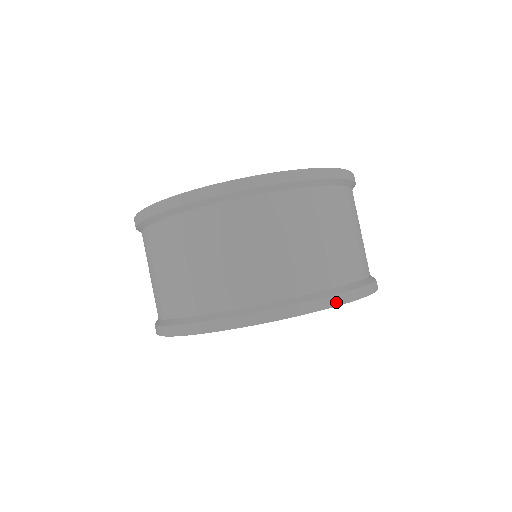
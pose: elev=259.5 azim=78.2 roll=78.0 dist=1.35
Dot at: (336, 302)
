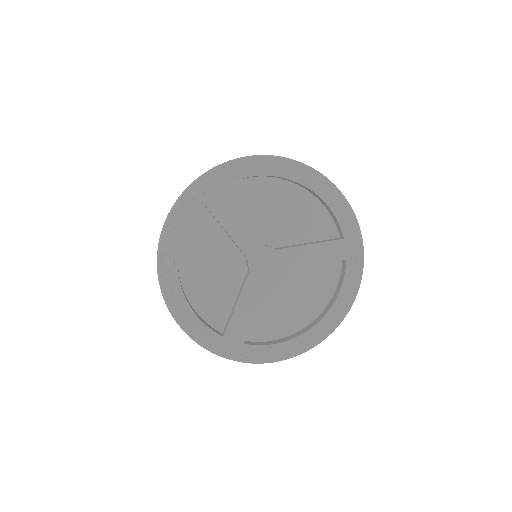
Dot at: (306, 165)
